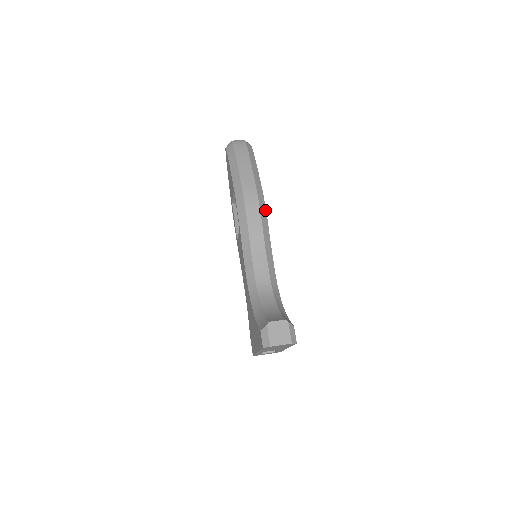
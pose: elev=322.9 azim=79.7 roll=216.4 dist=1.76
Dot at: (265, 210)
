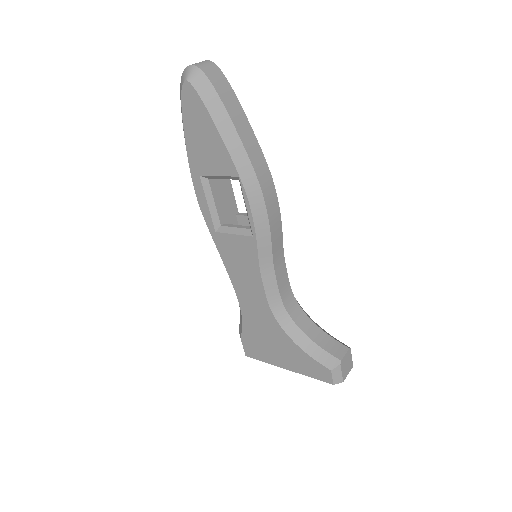
Dot at: occluded
